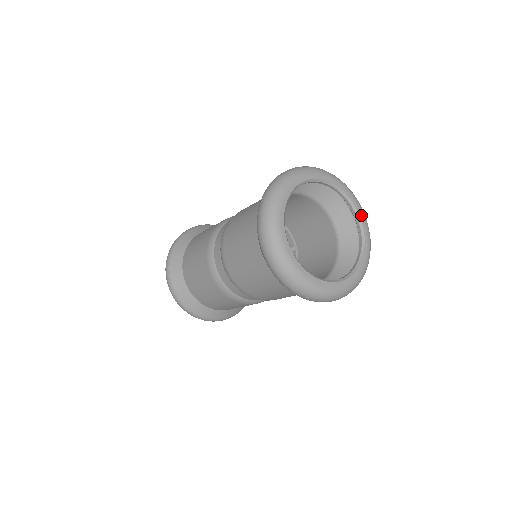
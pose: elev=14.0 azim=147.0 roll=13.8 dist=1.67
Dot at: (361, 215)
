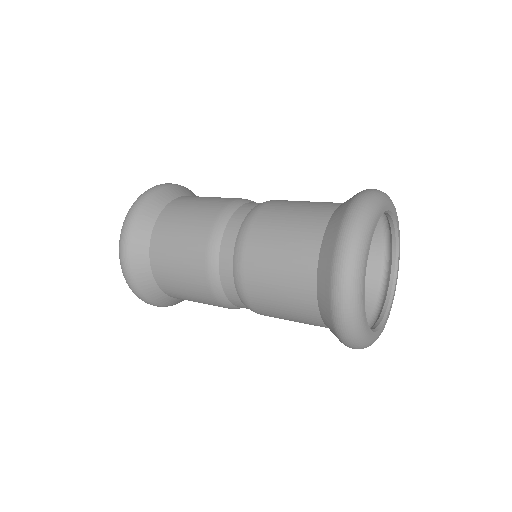
Dot at: (398, 265)
